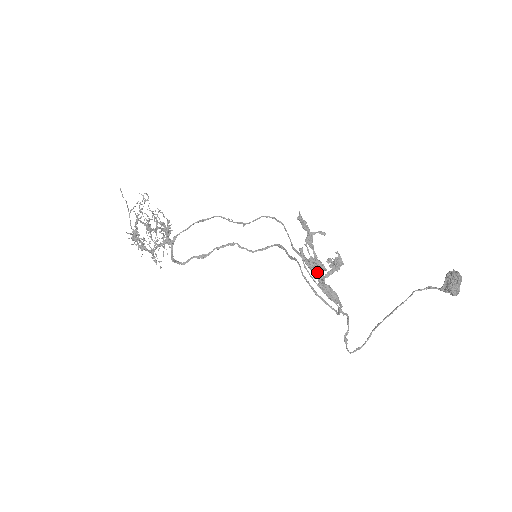
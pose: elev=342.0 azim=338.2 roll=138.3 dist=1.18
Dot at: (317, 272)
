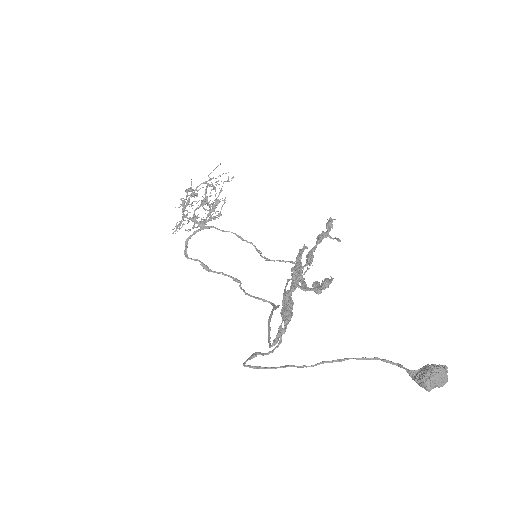
Dot at: (300, 268)
